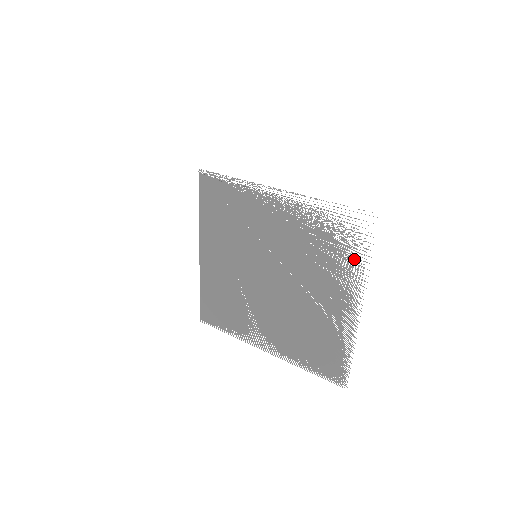
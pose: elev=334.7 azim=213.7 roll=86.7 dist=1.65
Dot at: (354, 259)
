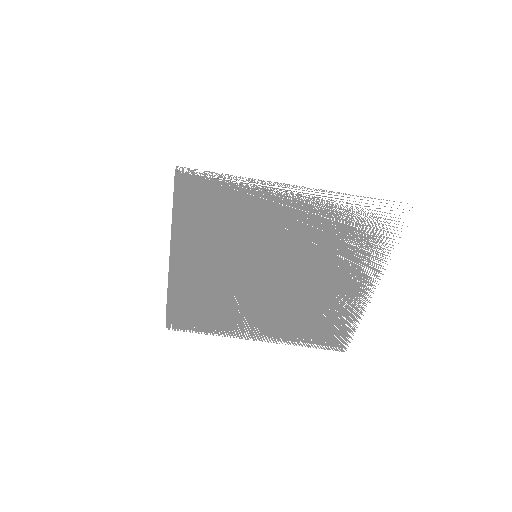
Dot at: occluded
